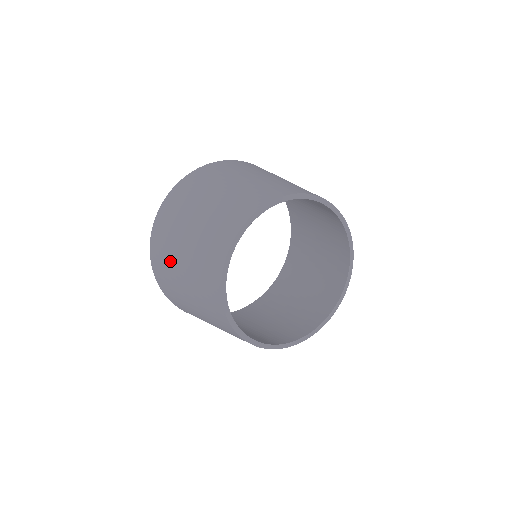
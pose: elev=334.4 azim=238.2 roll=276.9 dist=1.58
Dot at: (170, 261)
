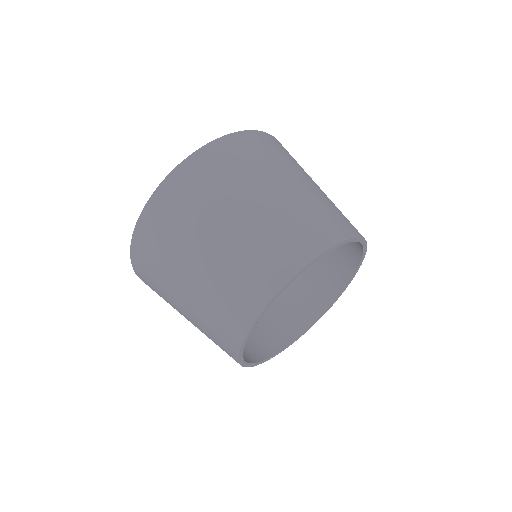
Dot at: (239, 180)
